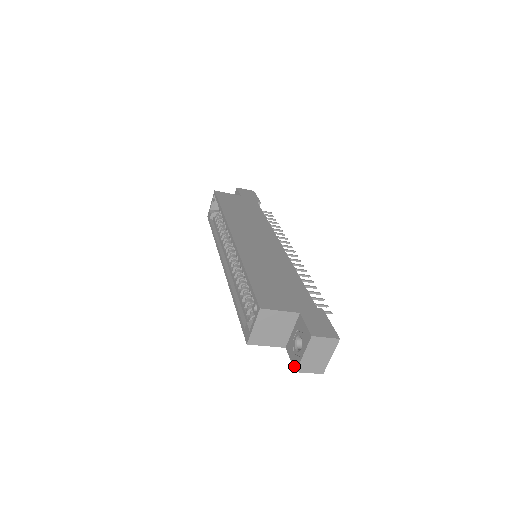
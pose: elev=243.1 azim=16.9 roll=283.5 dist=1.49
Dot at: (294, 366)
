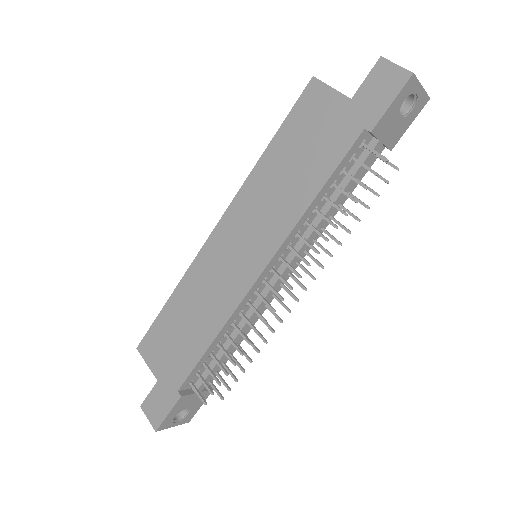
Dot at: occluded
